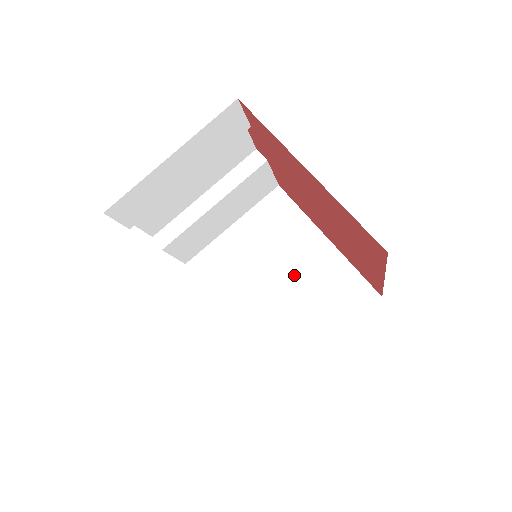
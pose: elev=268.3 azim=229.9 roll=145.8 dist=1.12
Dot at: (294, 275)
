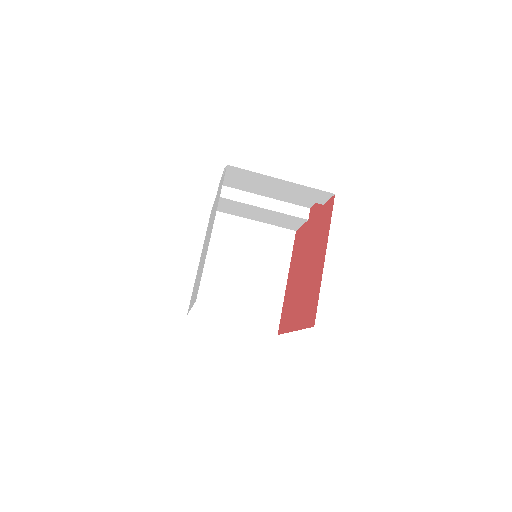
Dot at: (253, 279)
